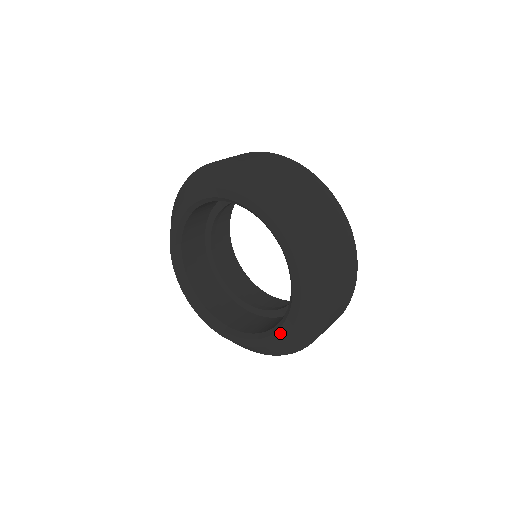
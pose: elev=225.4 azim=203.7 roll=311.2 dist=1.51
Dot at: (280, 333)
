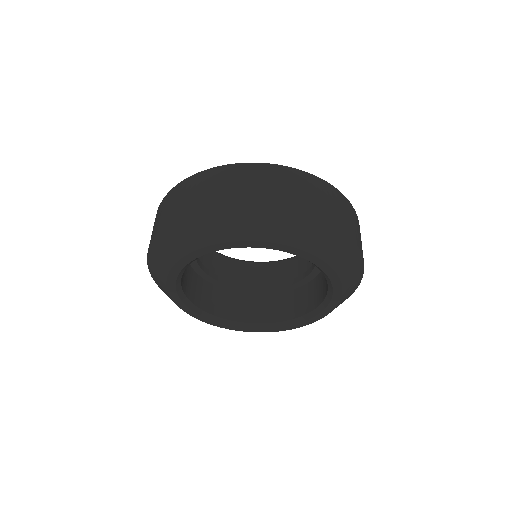
Dot at: (334, 280)
